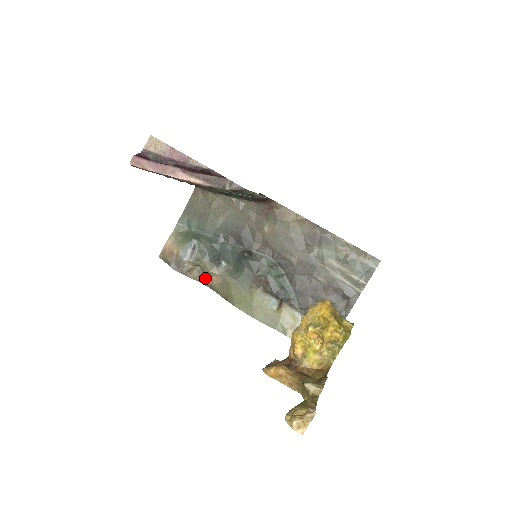
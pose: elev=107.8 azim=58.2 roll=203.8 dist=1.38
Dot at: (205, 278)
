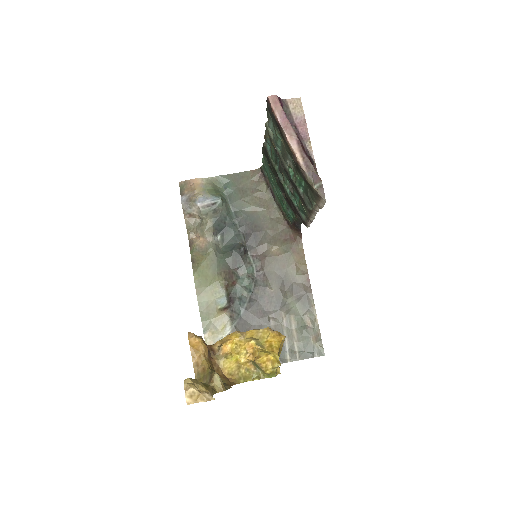
Dot at: (194, 232)
